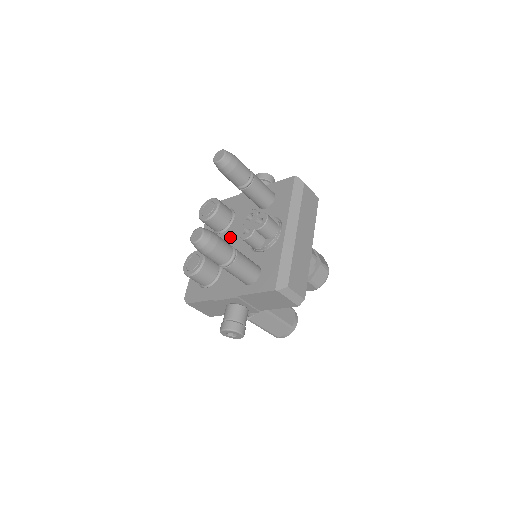
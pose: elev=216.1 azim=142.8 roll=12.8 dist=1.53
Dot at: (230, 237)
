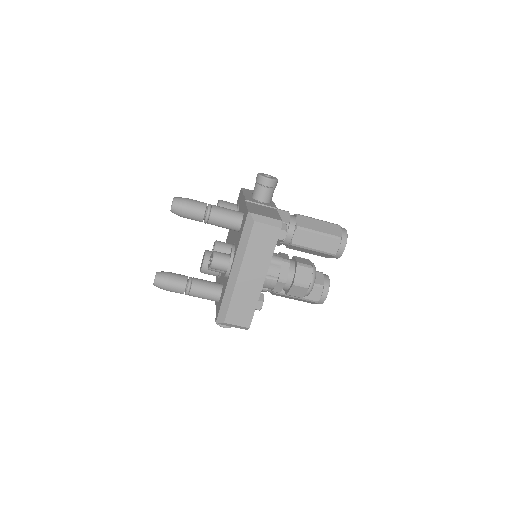
Dot at: (230, 241)
